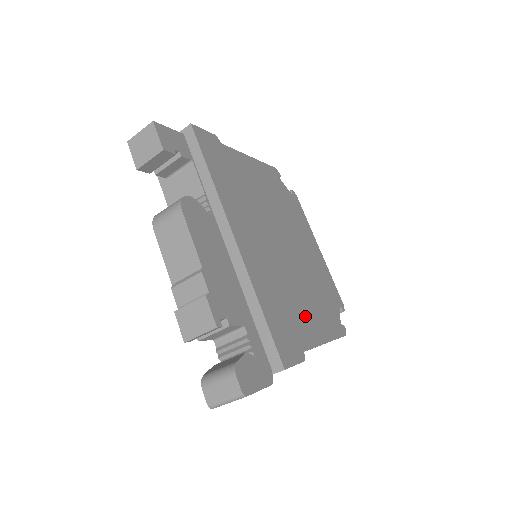
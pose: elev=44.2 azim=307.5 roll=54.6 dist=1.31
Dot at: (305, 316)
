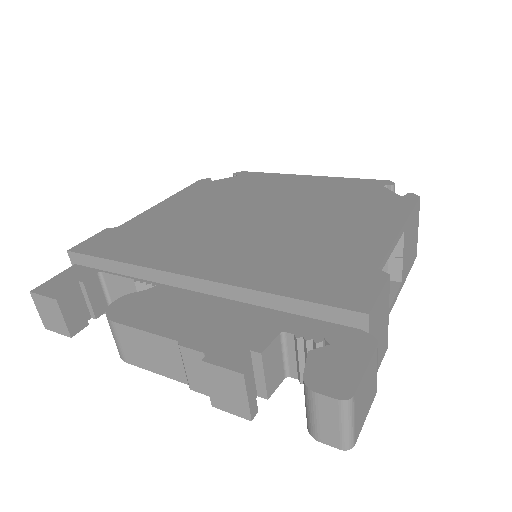
Dot at: (347, 239)
